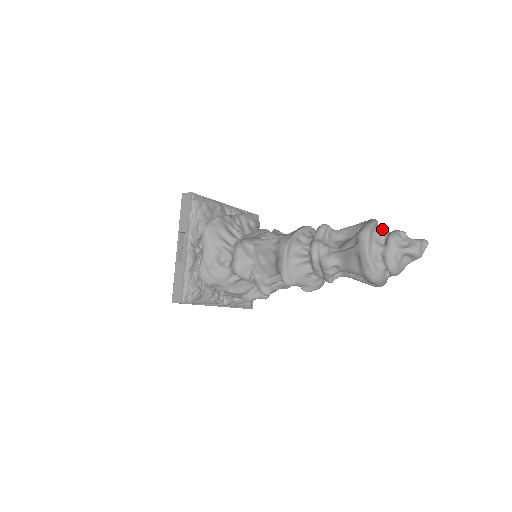
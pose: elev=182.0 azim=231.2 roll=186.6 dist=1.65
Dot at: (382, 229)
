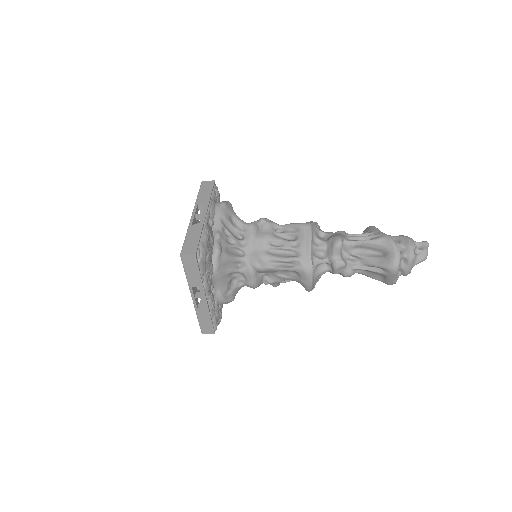
Dot at: (397, 244)
